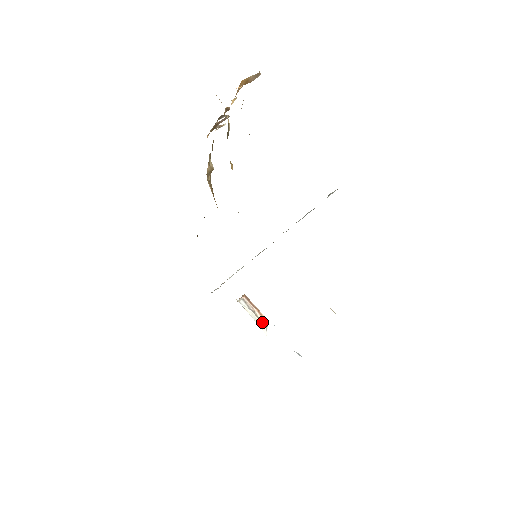
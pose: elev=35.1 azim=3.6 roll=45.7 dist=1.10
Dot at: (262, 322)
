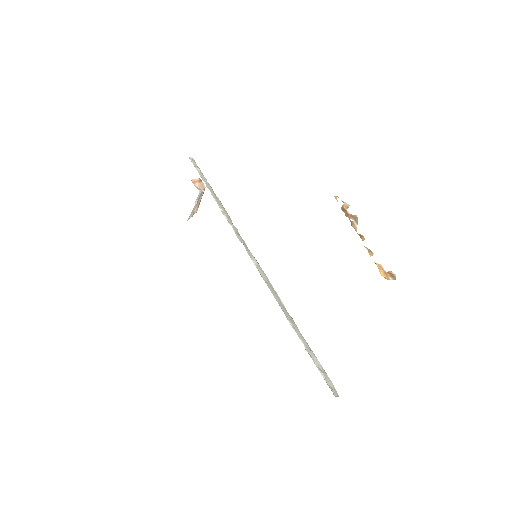
Dot at: (194, 212)
